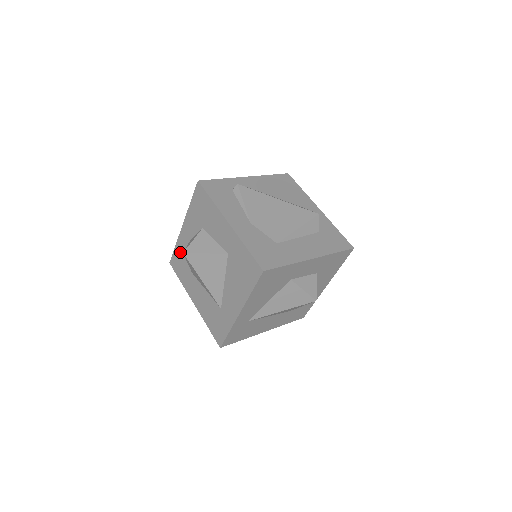
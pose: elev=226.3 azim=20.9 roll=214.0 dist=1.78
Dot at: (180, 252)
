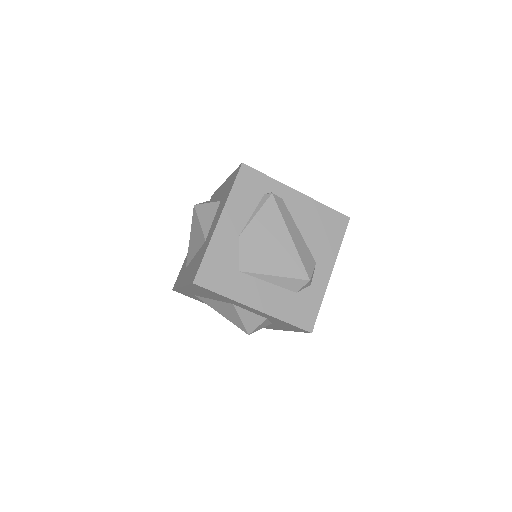
Dot at: (214, 197)
